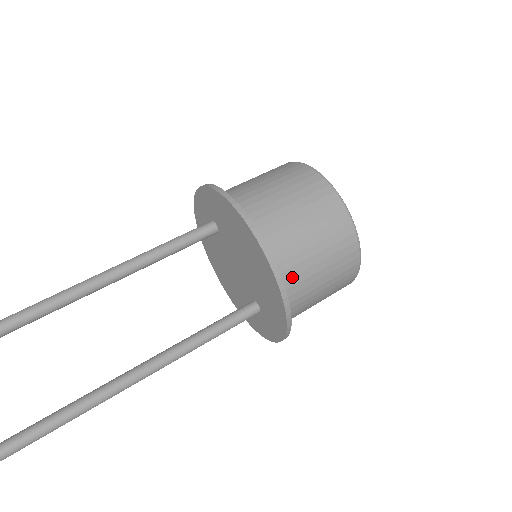
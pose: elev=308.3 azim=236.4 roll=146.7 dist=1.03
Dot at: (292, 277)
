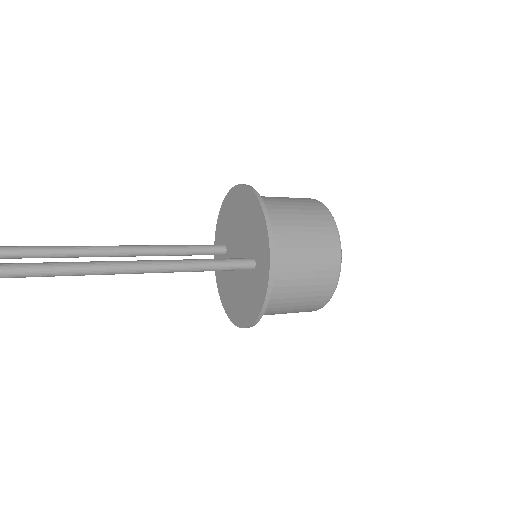
Dot at: (268, 205)
